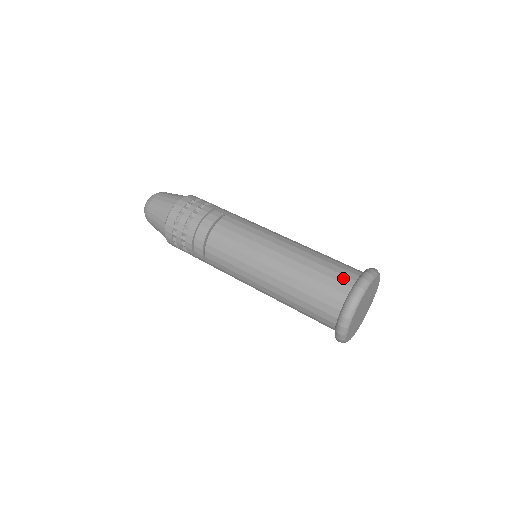
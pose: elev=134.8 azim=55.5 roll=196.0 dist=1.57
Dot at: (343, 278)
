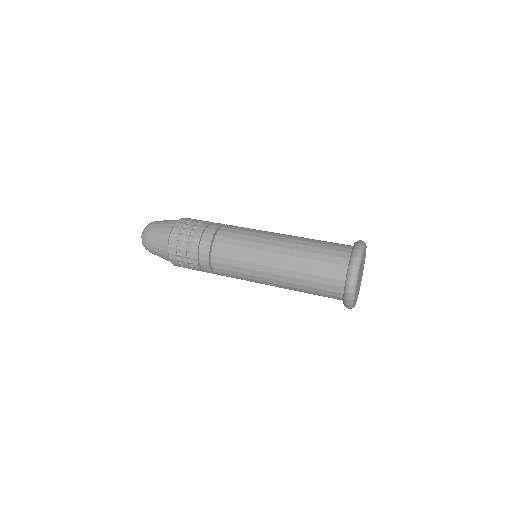
Dot at: (341, 249)
